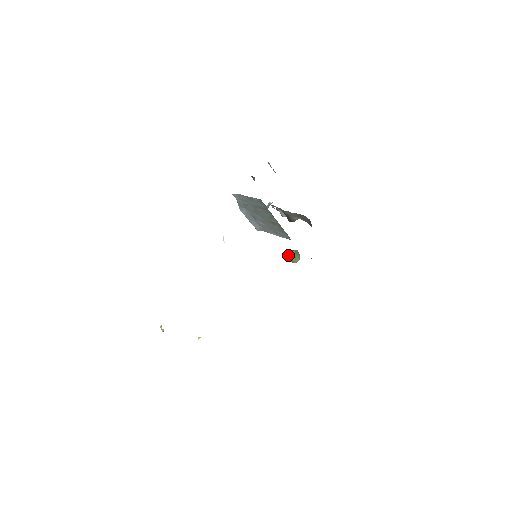
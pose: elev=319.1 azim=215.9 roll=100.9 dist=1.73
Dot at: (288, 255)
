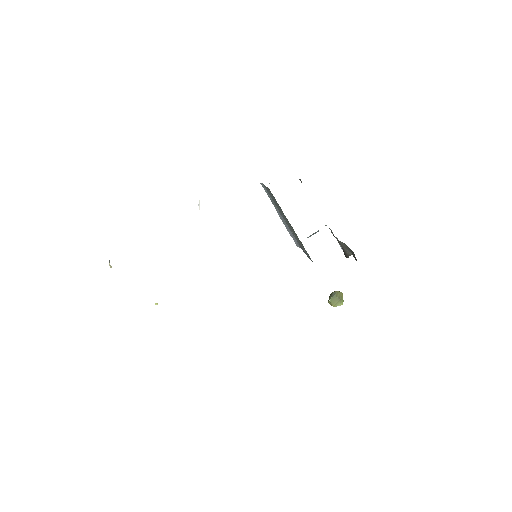
Dot at: (330, 294)
